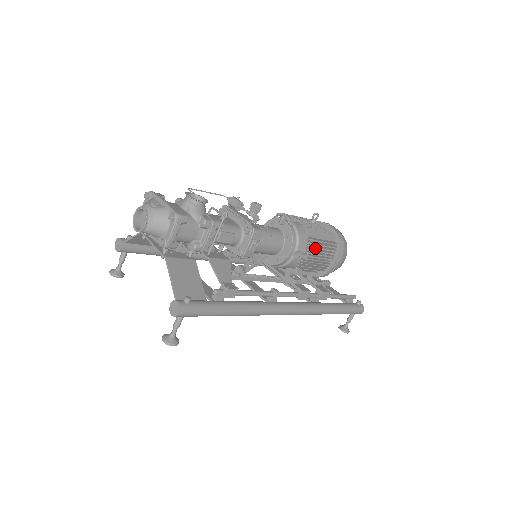
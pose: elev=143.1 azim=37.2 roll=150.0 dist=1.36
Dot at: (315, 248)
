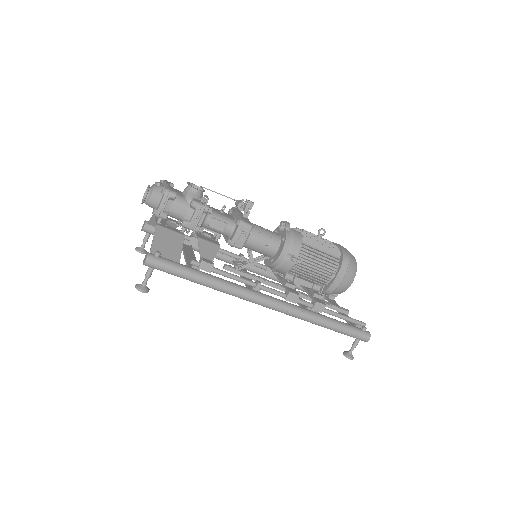
Dot at: (312, 257)
